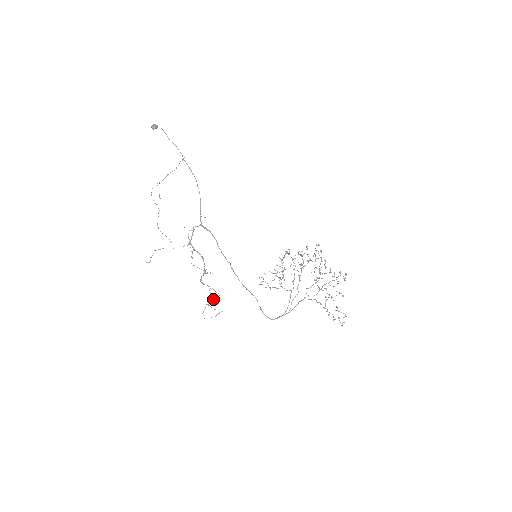
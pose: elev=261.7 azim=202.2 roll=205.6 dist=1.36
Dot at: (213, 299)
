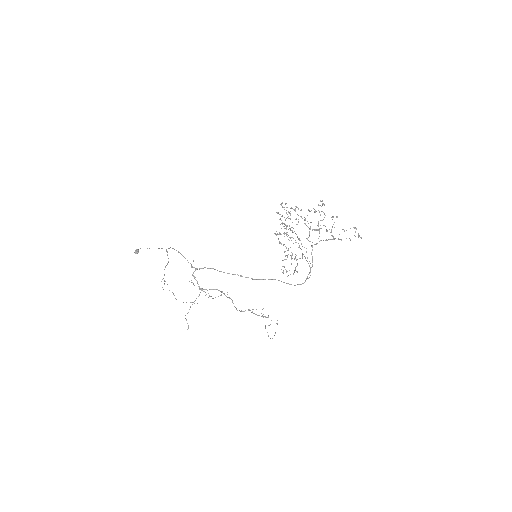
Dot at: occluded
